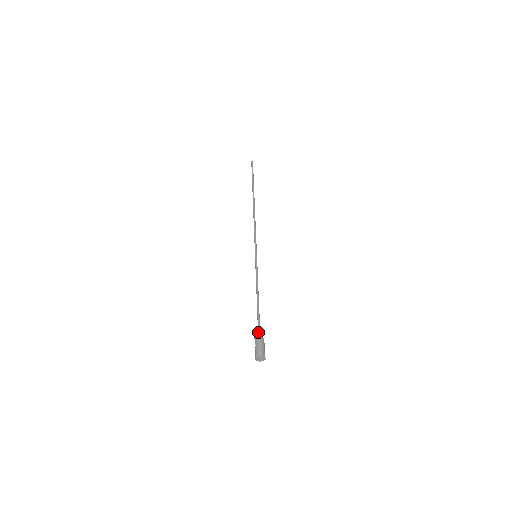
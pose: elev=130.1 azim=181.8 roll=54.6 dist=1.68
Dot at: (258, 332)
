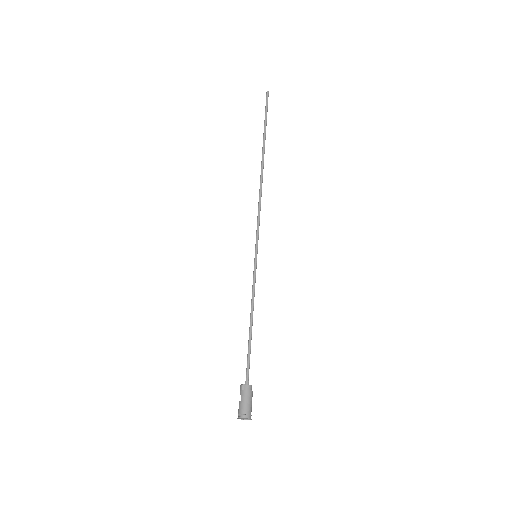
Dot at: (246, 379)
